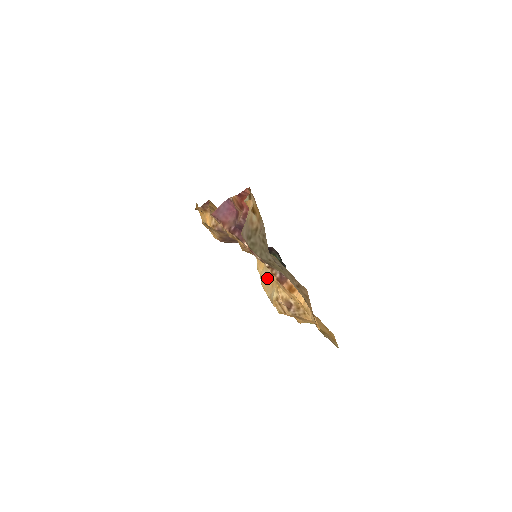
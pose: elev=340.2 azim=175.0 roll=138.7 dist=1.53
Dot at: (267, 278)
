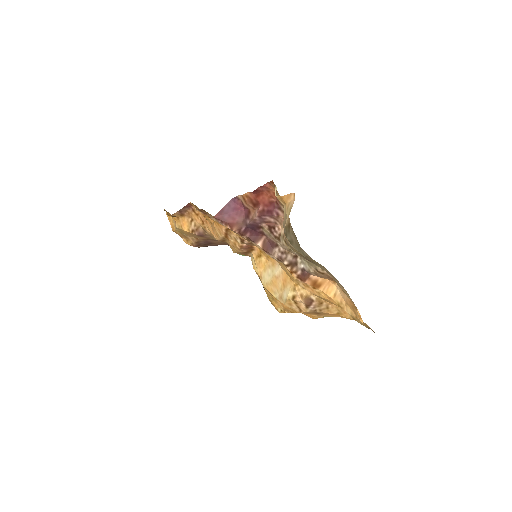
Dot at: (275, 277)
